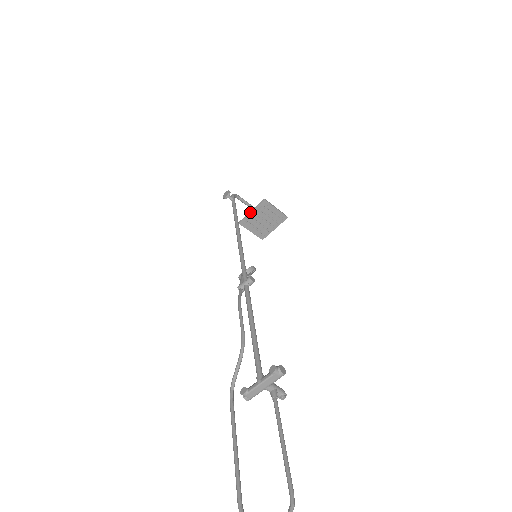
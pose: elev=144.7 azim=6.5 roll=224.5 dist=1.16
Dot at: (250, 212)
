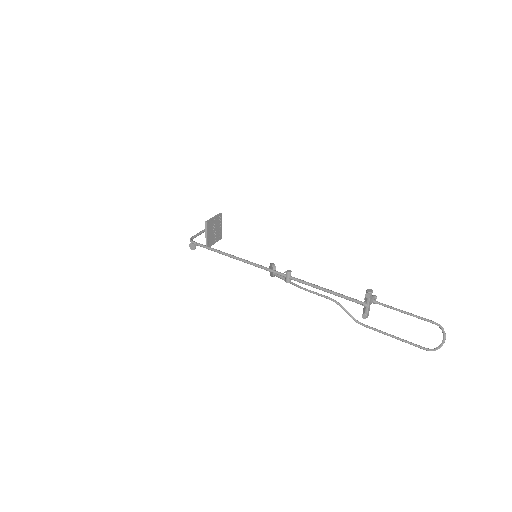
Dot at: (206, 237)
